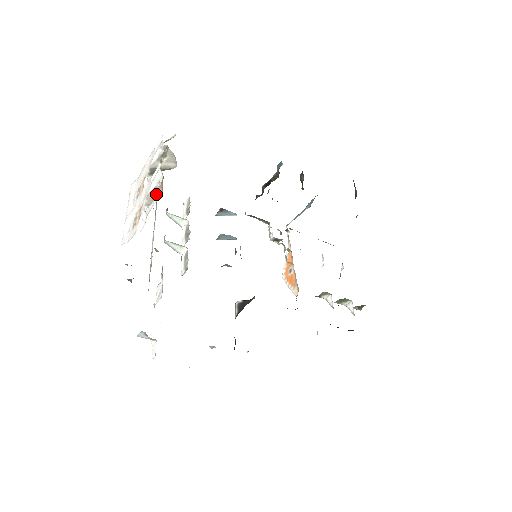
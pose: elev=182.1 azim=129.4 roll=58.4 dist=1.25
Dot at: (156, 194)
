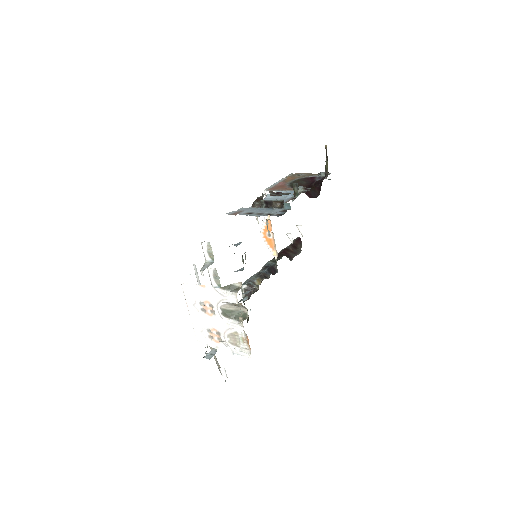
Dot at: (238, 338)
